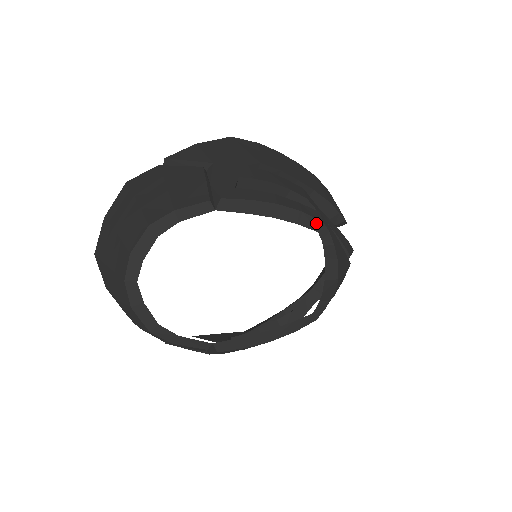
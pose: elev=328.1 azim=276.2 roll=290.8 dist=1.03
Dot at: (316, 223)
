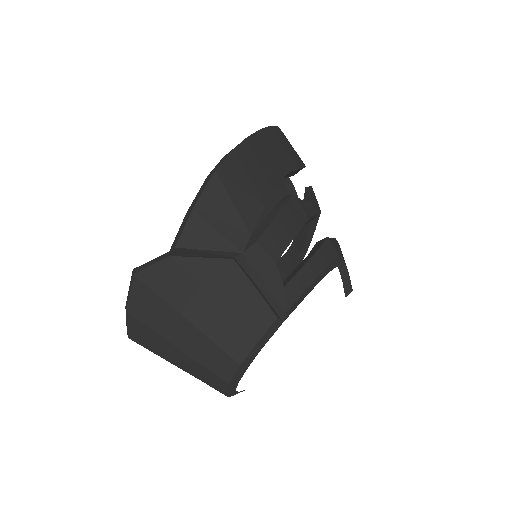
Dot at: (336, 262)
